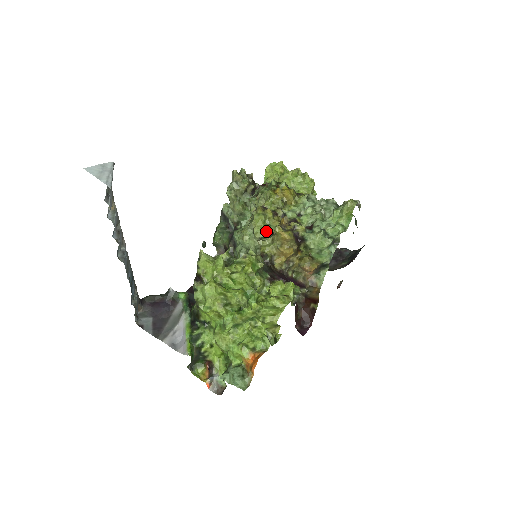
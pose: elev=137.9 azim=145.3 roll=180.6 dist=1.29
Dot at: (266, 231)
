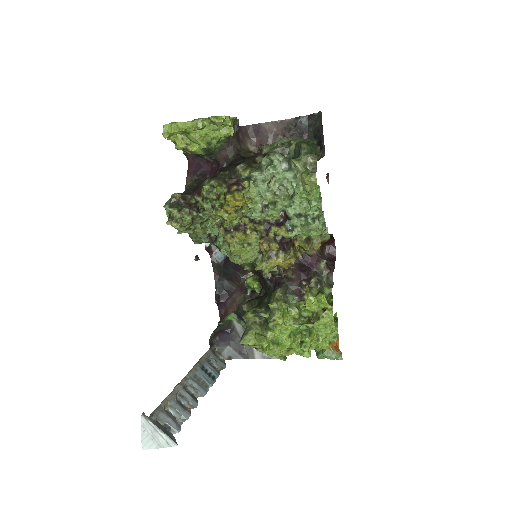
Dot at: (253, 252)
